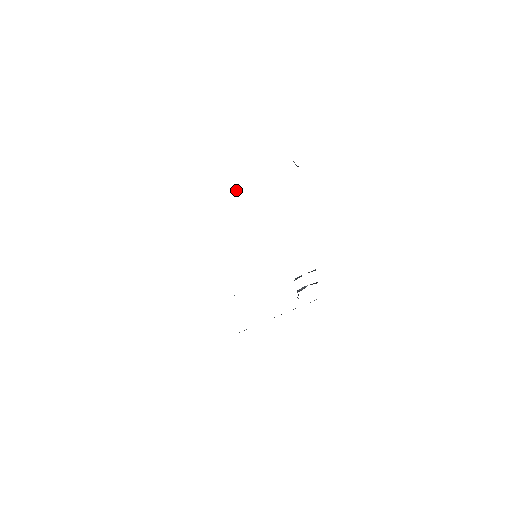
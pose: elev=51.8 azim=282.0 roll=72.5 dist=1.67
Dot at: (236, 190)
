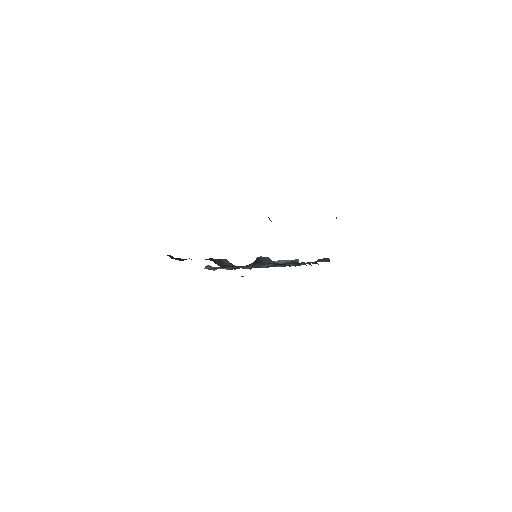
Dot at: (269, 219)
